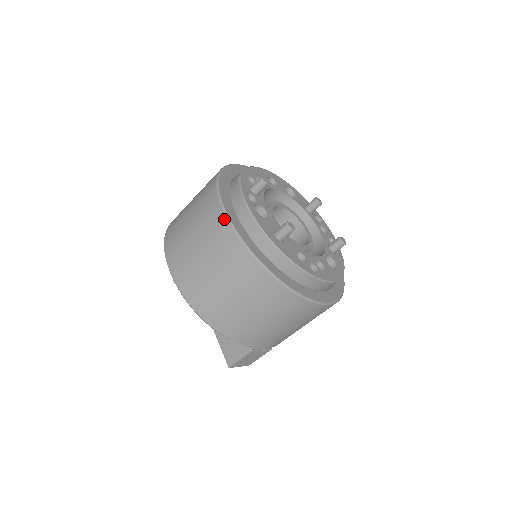
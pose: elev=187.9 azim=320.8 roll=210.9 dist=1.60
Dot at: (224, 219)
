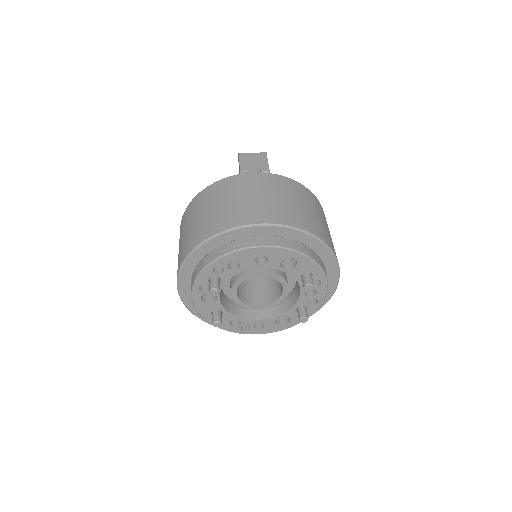
Dot at: (177, 288)
